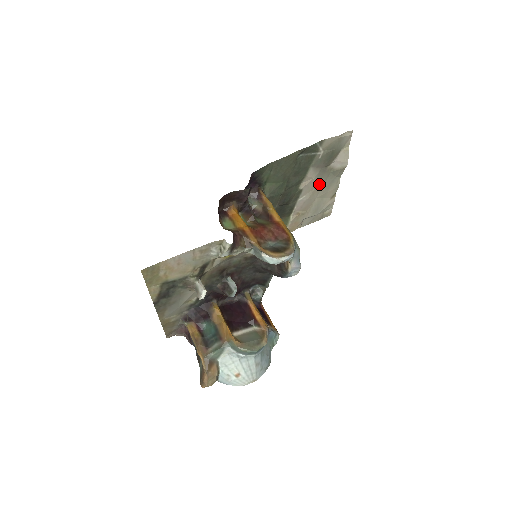
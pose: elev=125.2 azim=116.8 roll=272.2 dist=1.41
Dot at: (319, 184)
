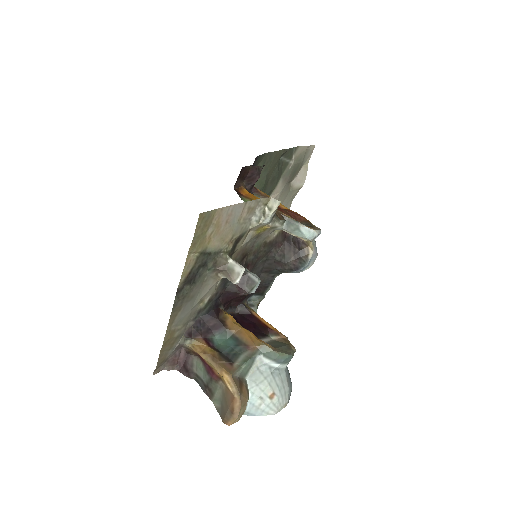
Dot at: occluded
